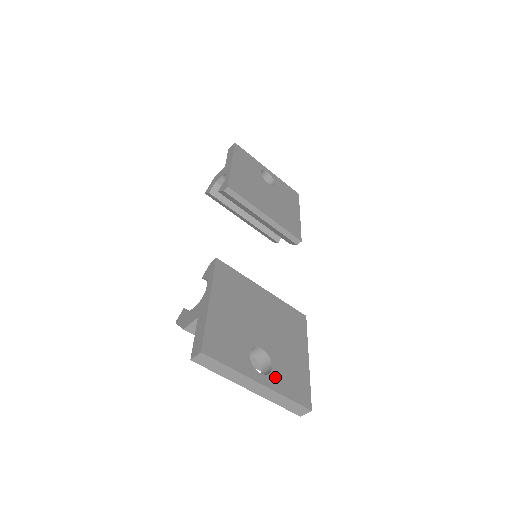
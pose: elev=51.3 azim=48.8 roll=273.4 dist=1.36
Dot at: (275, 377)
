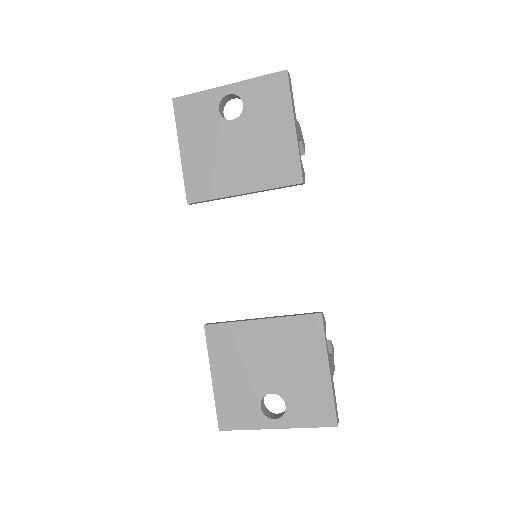
Dot at: (290, 414)
